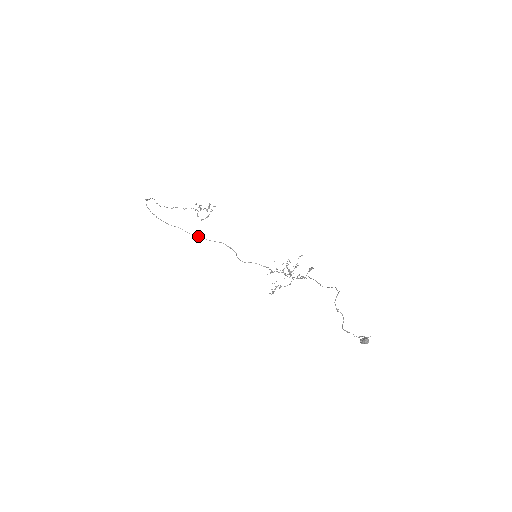
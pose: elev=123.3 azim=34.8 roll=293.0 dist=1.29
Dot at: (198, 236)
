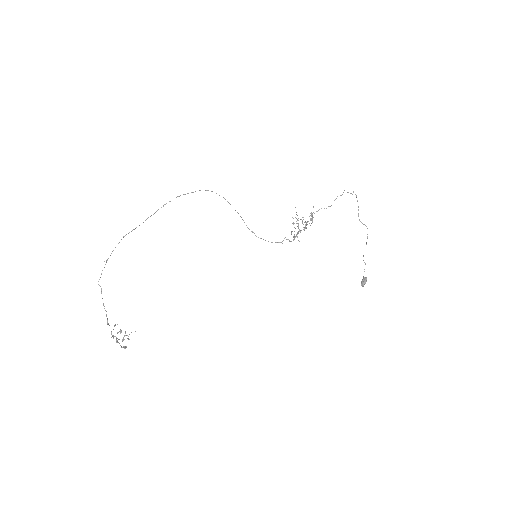
Dot at: occluded
